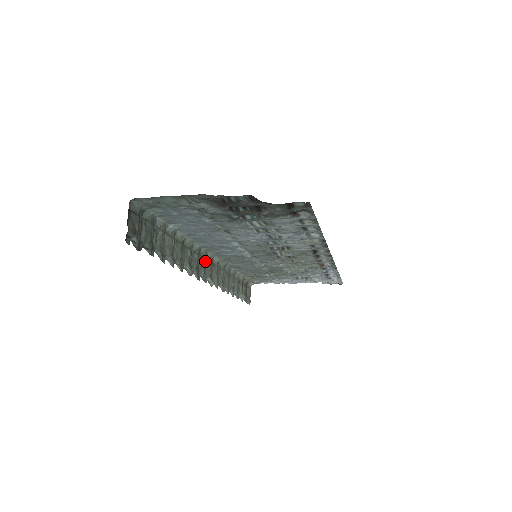
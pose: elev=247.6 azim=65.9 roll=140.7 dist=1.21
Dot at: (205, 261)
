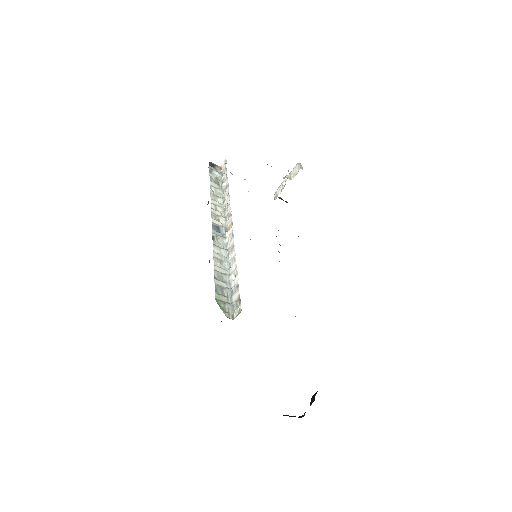
Dot at: occluded
